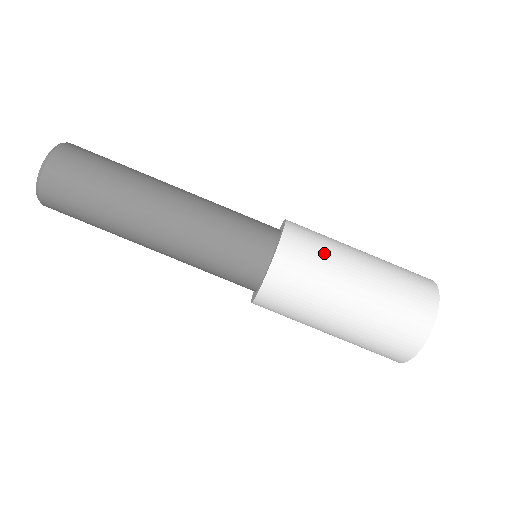
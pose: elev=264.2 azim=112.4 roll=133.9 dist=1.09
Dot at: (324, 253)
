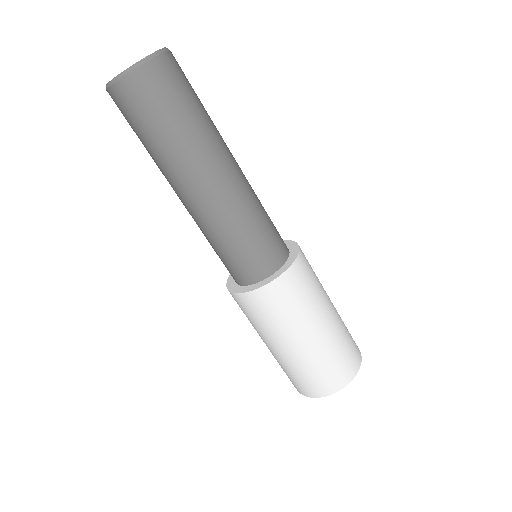
Dot at: (272, 322)
